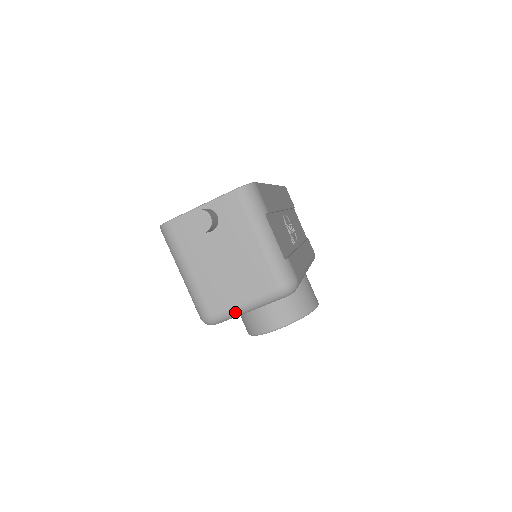
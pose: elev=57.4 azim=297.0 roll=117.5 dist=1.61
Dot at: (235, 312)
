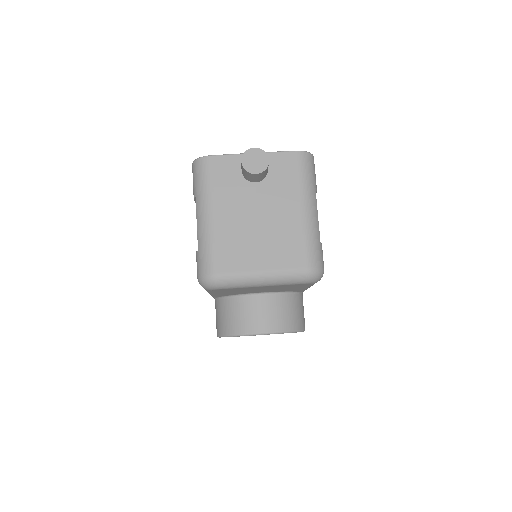
Dot at: (247, 279)
